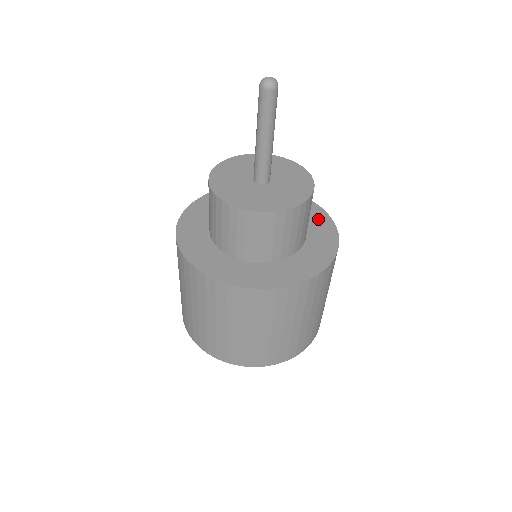
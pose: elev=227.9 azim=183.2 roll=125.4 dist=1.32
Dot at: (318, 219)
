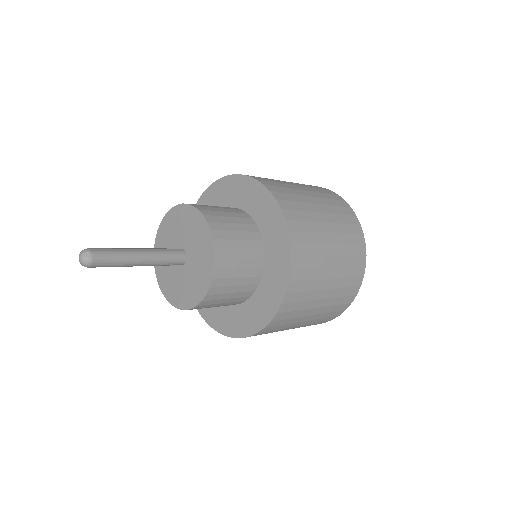
Dot at: (273, 290)
